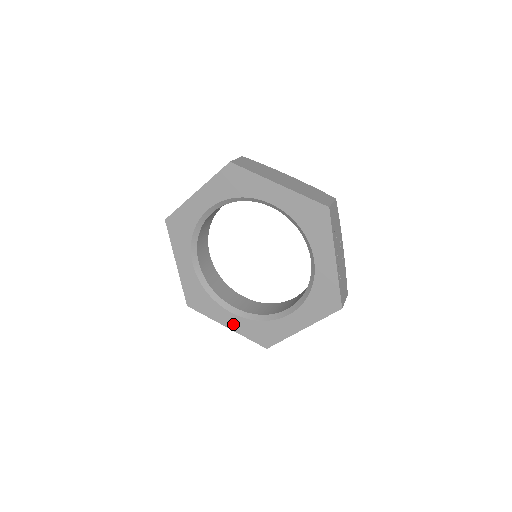
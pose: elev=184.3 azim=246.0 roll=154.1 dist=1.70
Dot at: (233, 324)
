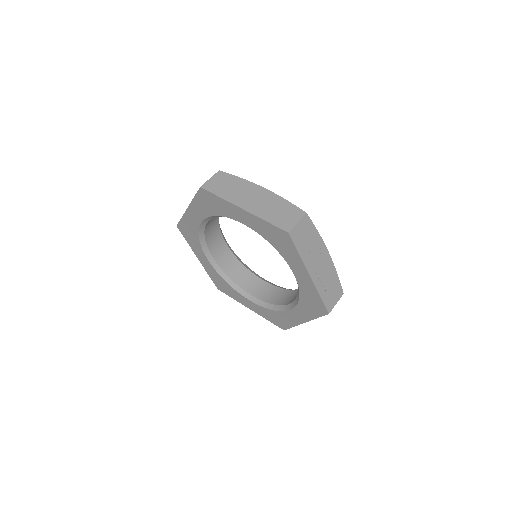
Dot at: (254, 308)
